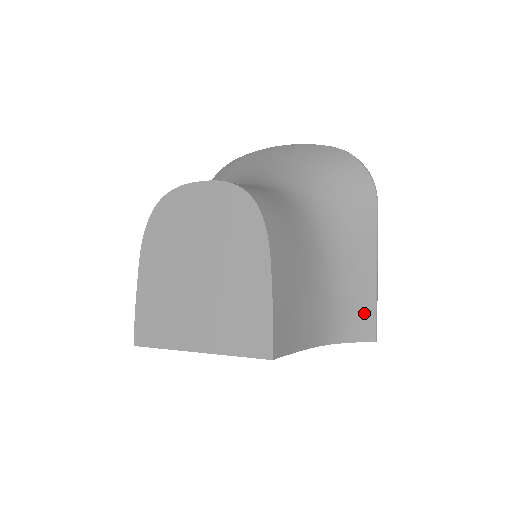
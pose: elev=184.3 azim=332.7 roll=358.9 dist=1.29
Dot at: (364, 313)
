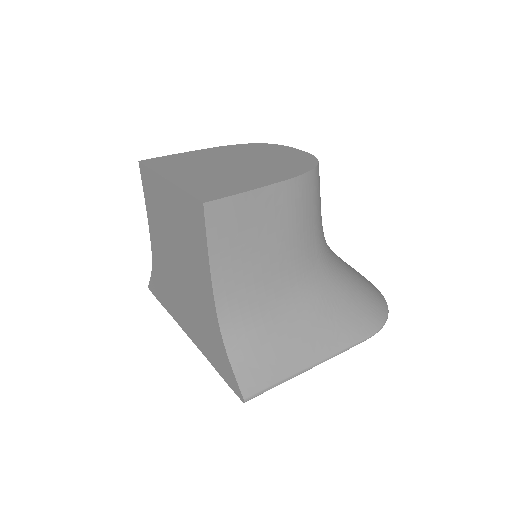
Dot at: (266, 367)
